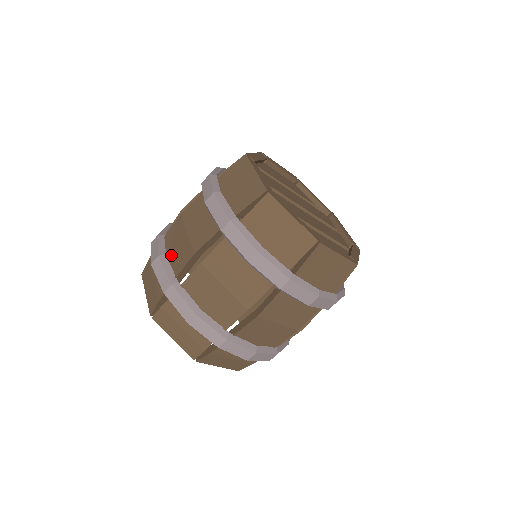
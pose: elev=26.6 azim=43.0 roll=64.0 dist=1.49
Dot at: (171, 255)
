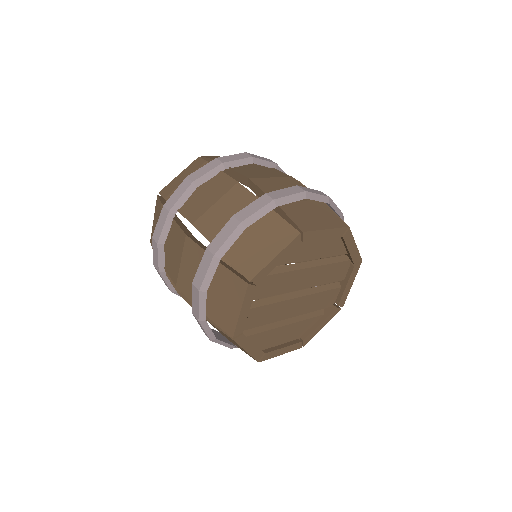
Dot at: (169, 247)
